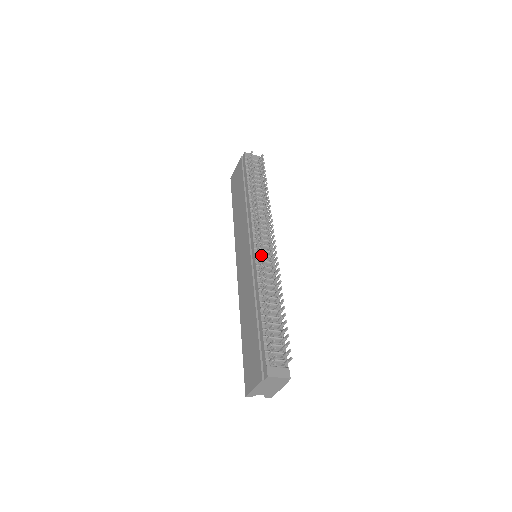
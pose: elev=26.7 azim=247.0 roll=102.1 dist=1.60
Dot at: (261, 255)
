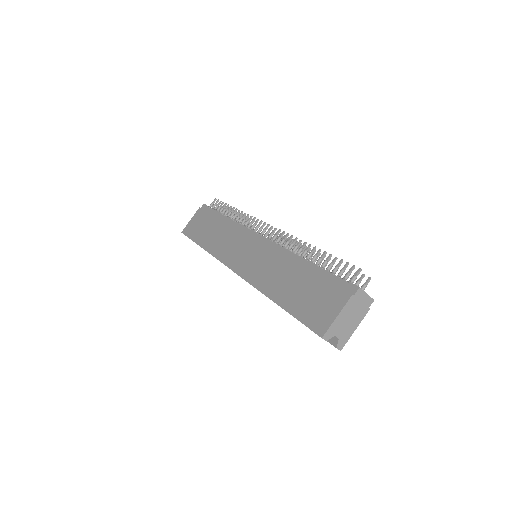
Dot at: occluded
